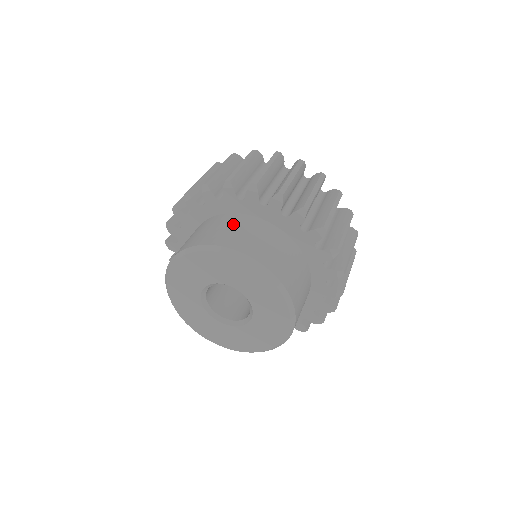
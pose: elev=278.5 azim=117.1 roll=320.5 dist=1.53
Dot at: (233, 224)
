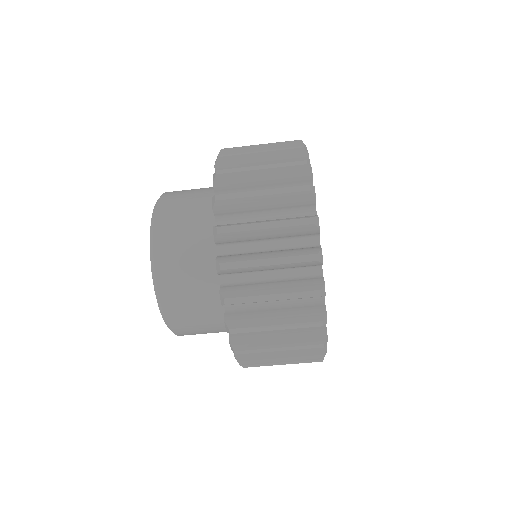
Dot at: (195, 213)
